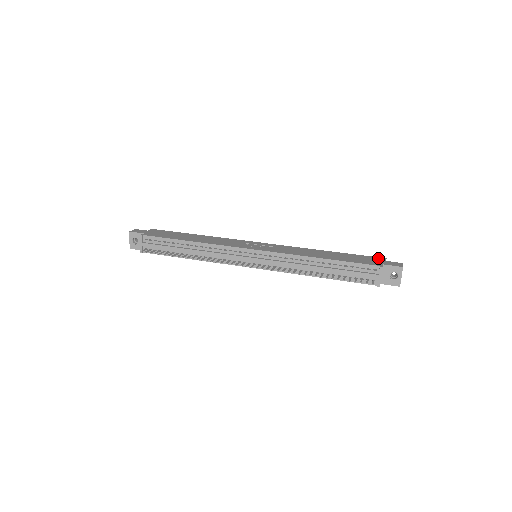
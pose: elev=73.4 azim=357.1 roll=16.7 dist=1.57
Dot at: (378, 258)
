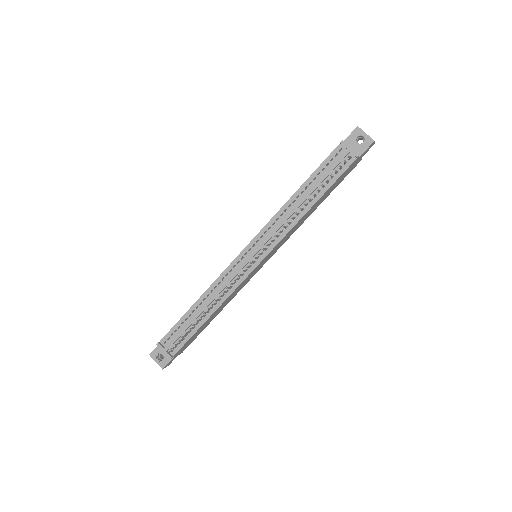
Dot at: occluded
